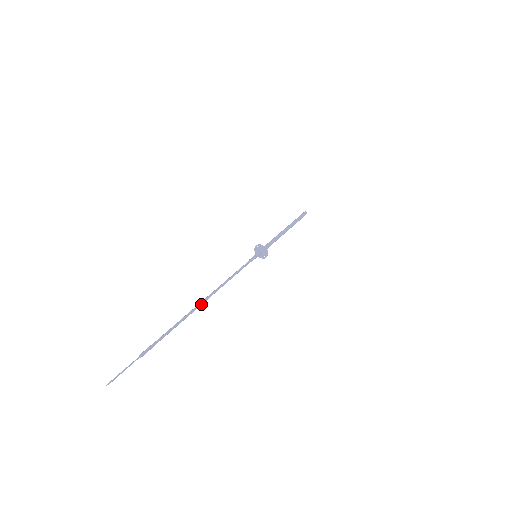
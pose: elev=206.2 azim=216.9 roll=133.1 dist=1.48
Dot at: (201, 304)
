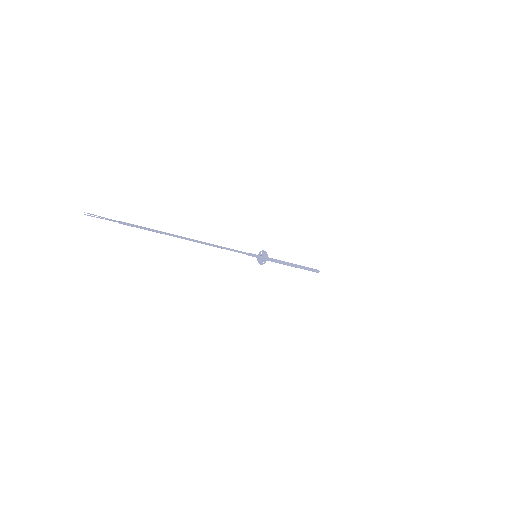
Dot at: (190, 239)
